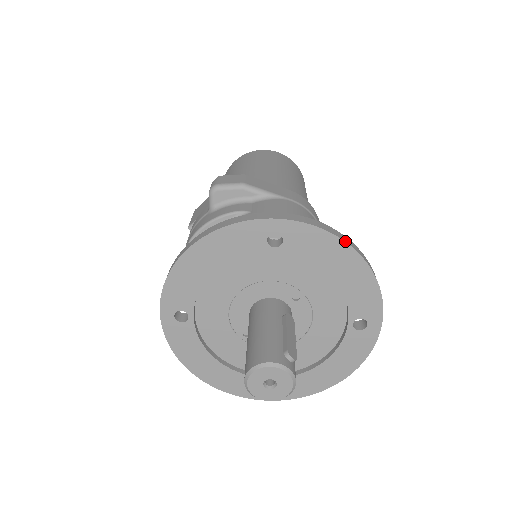
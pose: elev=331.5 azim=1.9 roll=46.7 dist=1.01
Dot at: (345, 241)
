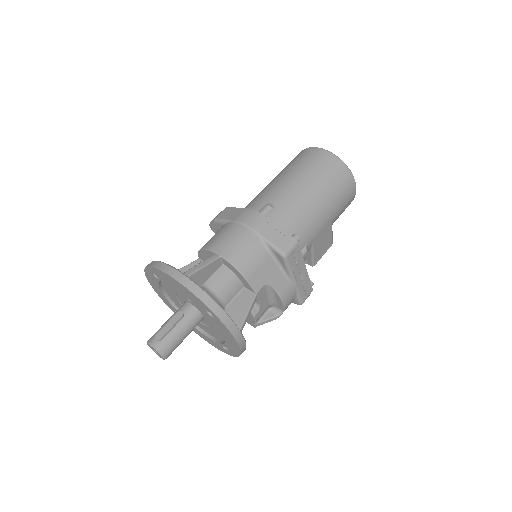
Dot at: (165, 272)
